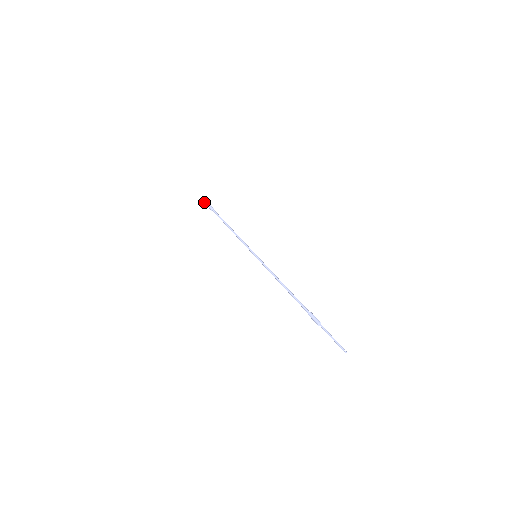
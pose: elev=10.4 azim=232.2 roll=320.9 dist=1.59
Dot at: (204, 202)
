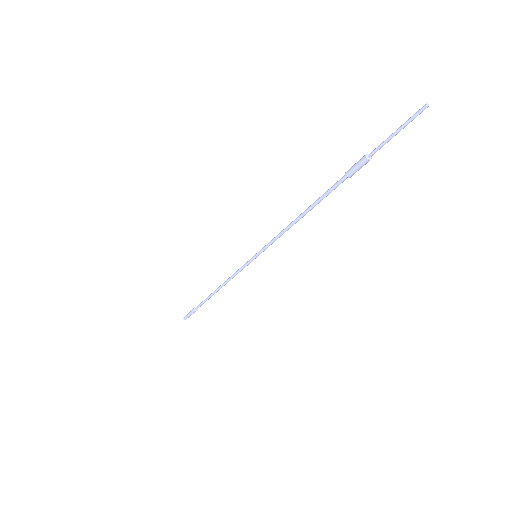
Dot at: (185, 317)
